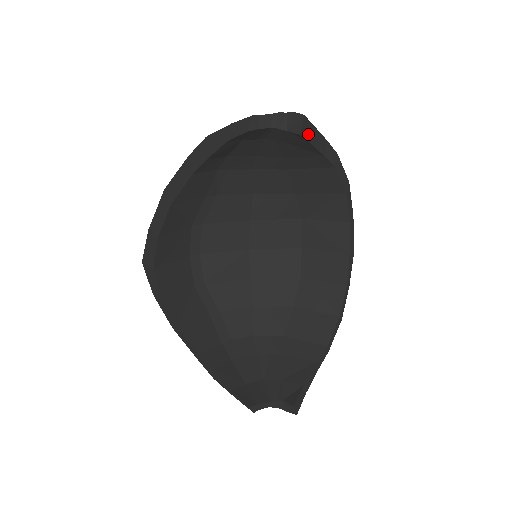
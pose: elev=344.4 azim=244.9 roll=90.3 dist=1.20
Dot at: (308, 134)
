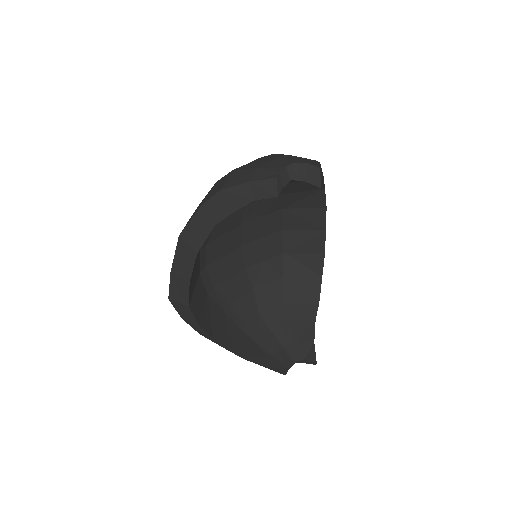
Dot at: occluded
